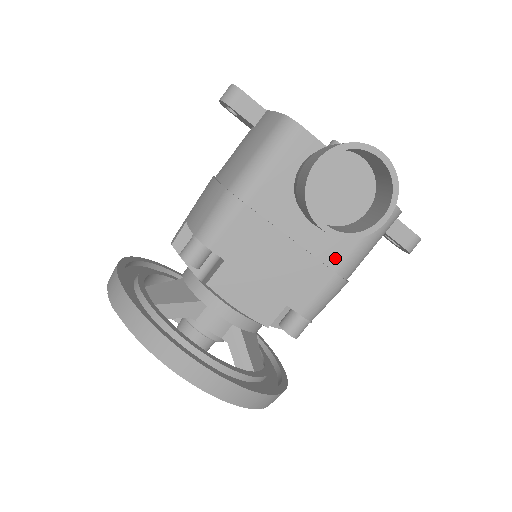
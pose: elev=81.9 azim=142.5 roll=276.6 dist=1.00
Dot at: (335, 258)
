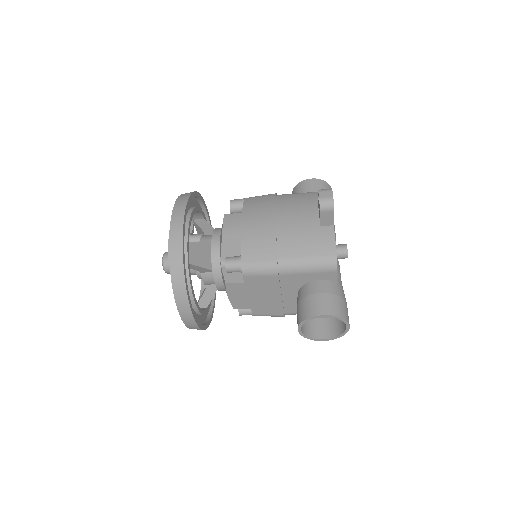
Dot at: (291, 310)
